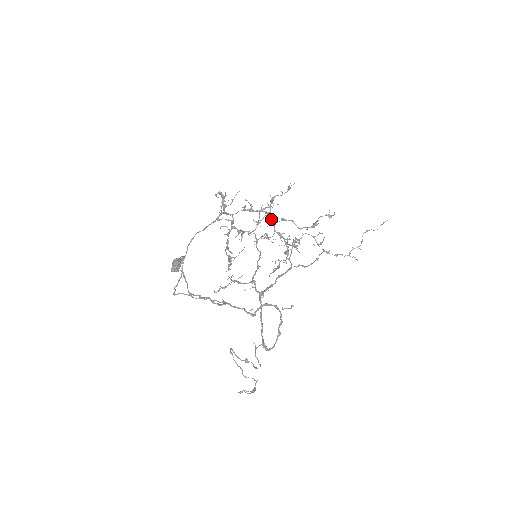
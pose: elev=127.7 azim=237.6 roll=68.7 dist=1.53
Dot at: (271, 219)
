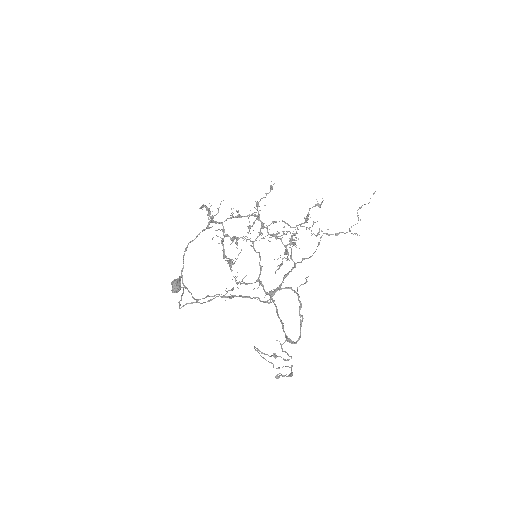
Dot at: (262, 222)
